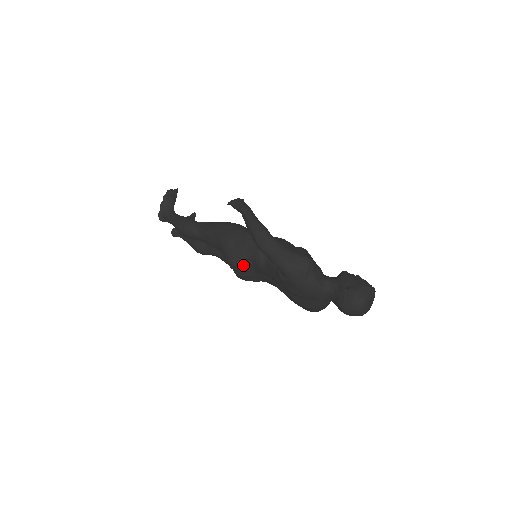
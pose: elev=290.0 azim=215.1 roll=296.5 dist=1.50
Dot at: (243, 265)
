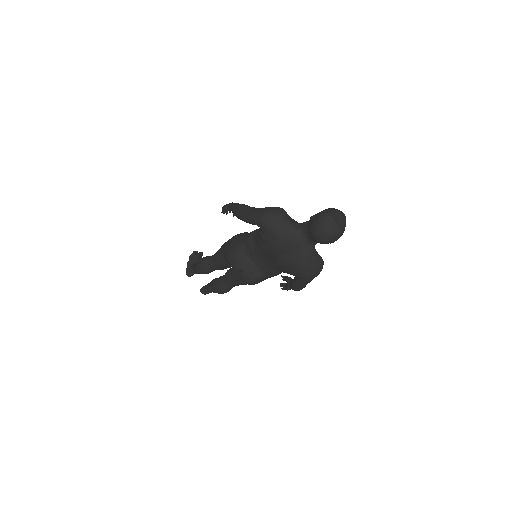
Dot at: (240, 257)
